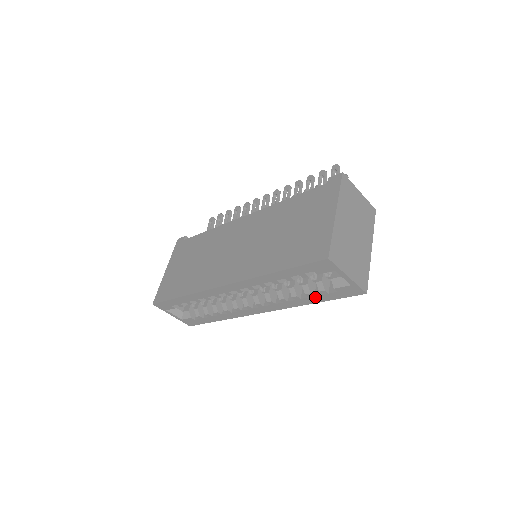
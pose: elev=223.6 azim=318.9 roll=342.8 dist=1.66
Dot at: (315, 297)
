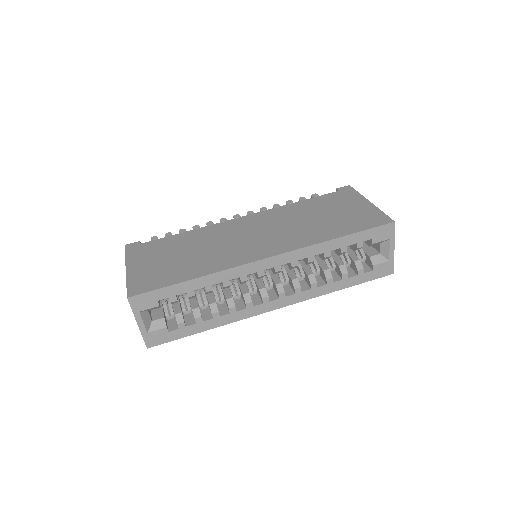
Dot at: (348, 279)
